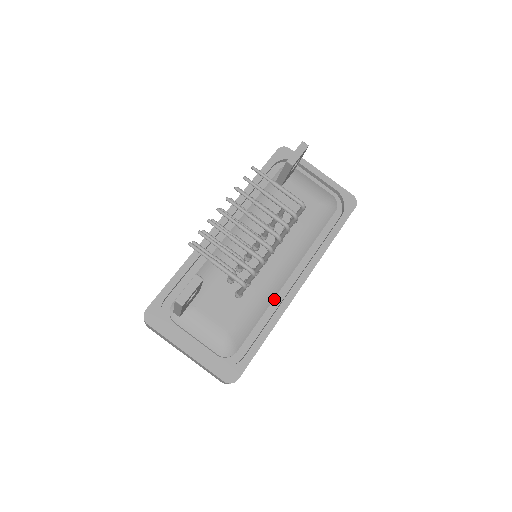
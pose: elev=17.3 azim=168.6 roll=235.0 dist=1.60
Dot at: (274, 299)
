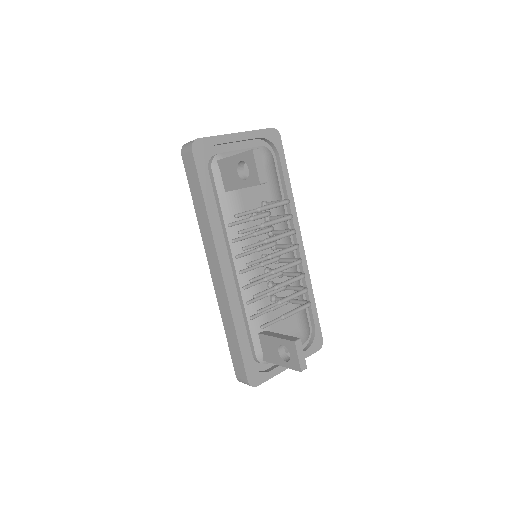
Dot at: occluded
